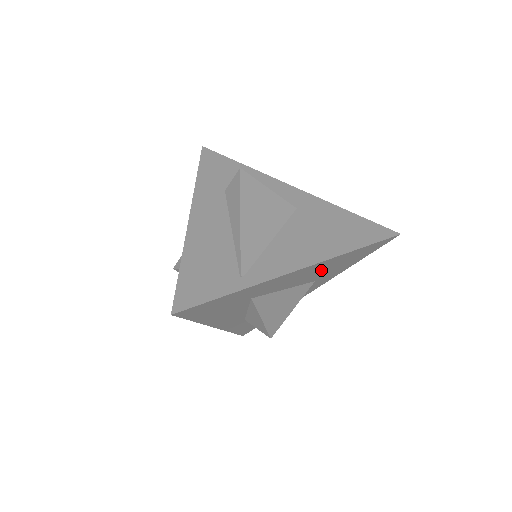
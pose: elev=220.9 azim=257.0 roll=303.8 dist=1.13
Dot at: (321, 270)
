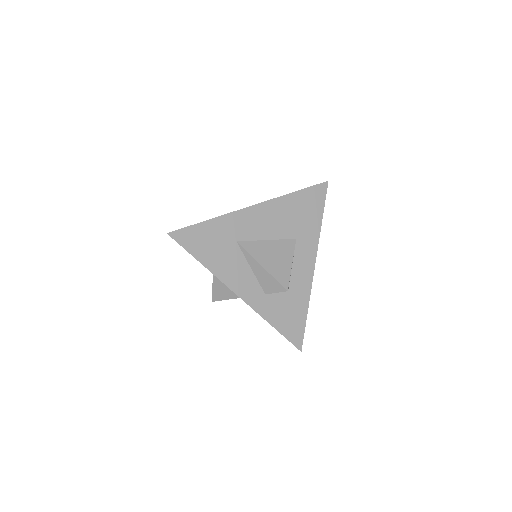
Dot at: (284, 218)
